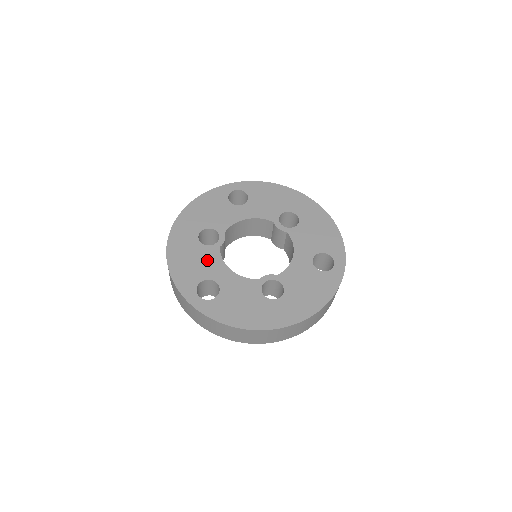
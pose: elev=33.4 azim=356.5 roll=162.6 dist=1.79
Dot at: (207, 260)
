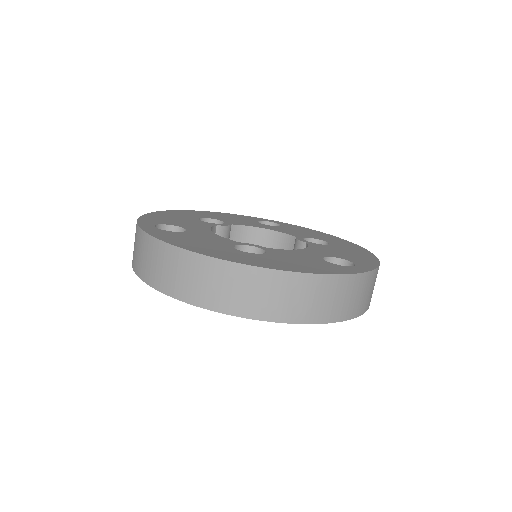
Dot at: (193, 223)
